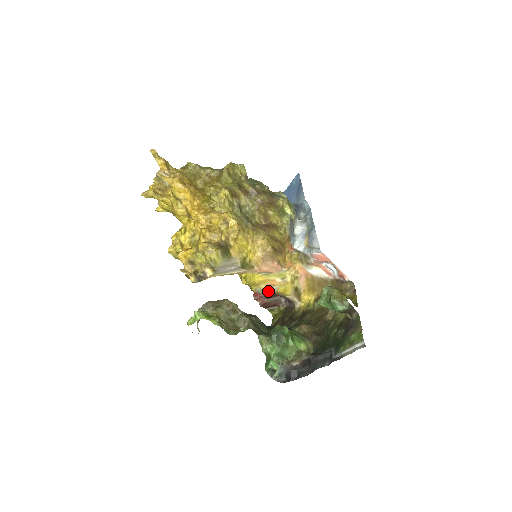
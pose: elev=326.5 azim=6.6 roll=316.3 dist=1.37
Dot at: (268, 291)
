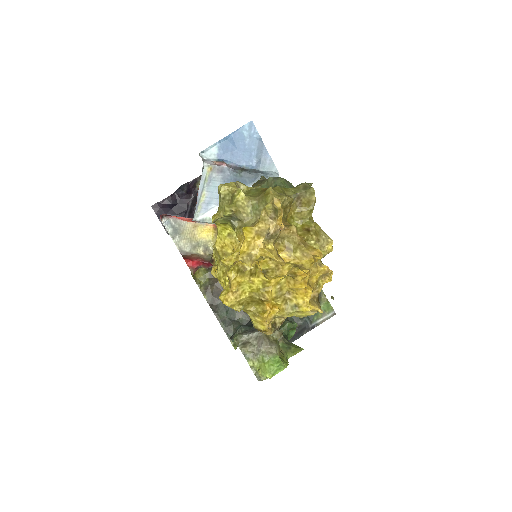
Dot at: occluded
